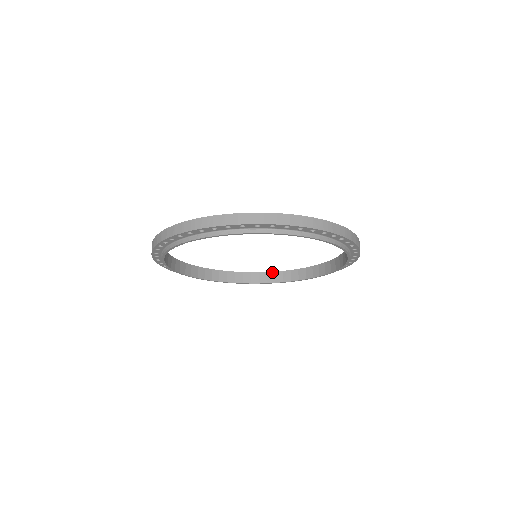
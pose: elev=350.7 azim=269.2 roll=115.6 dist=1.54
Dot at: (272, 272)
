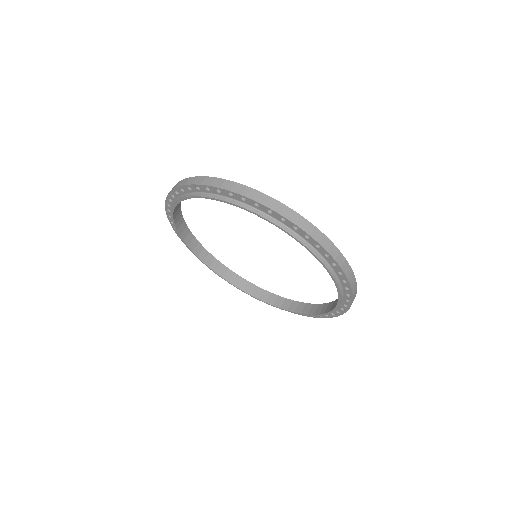
Dot at: (304, 303)
